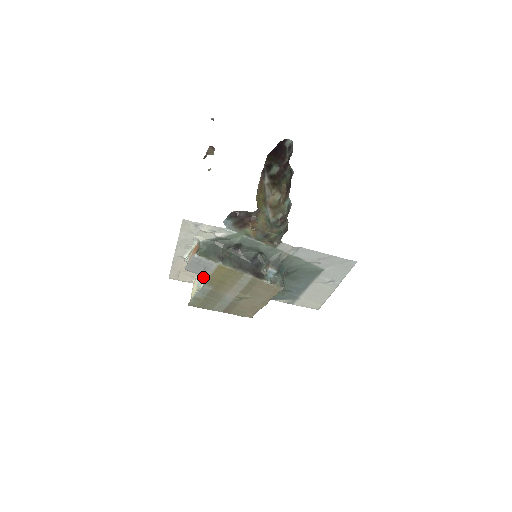
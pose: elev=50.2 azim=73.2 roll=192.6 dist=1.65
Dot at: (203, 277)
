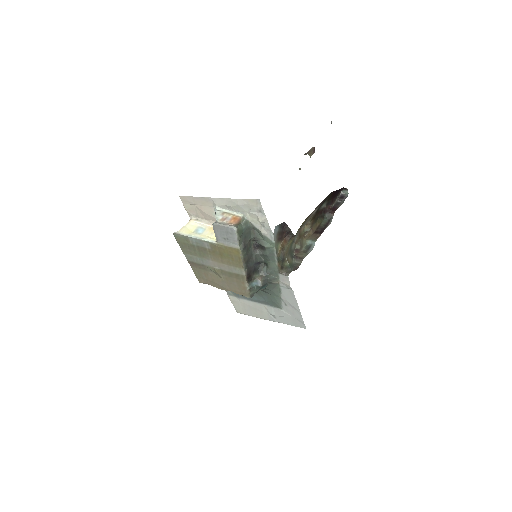
Dot at: (210, 232)
